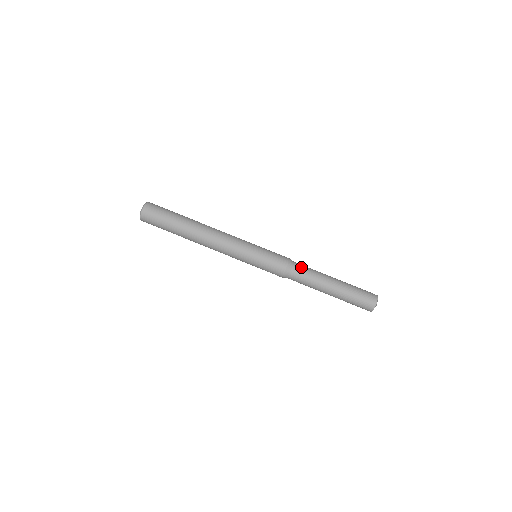
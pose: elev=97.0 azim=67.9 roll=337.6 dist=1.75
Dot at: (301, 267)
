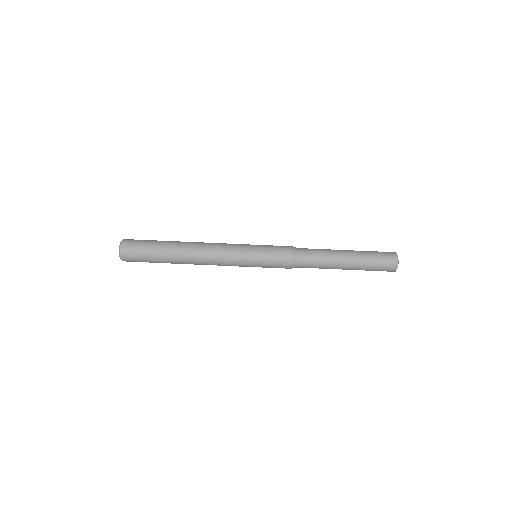
Dot at: (307, 254)
